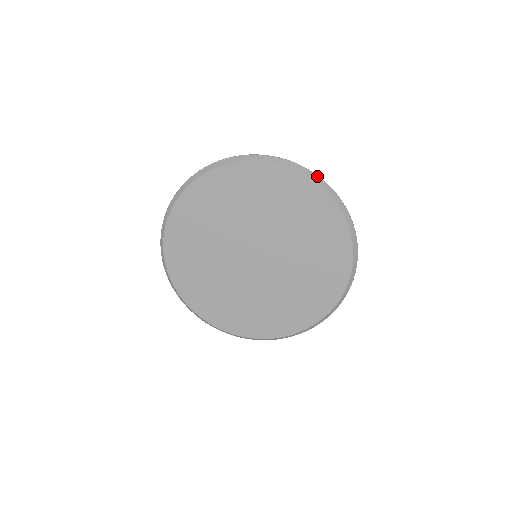
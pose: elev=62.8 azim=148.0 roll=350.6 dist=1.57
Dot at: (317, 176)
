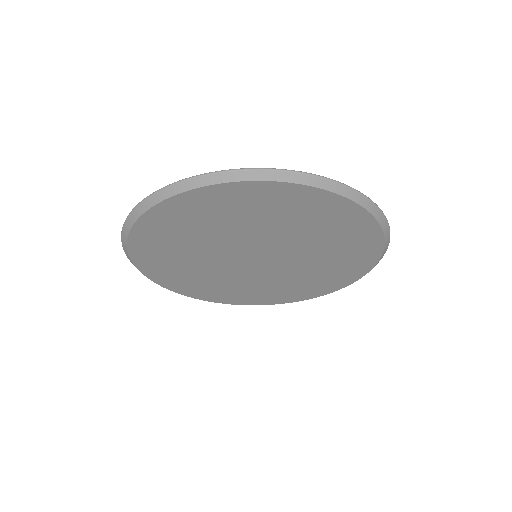
Dot at: (383, 215)
